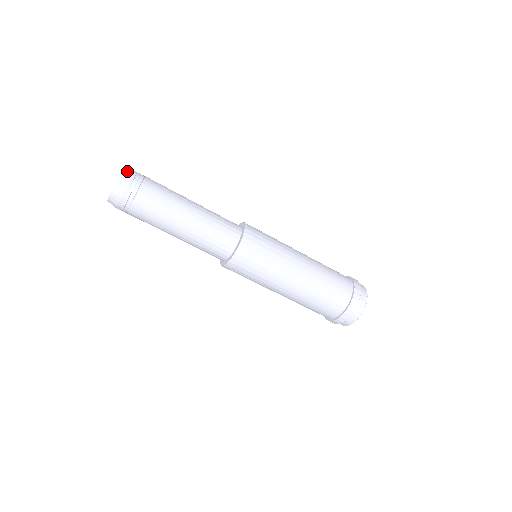
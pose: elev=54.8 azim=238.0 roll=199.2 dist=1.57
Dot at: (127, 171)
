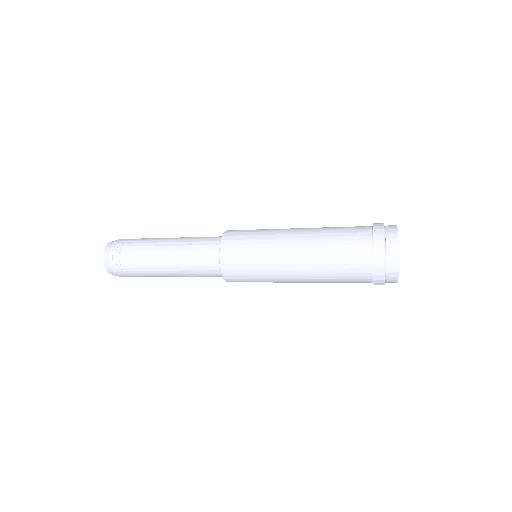
Dot at: (109, 246)
